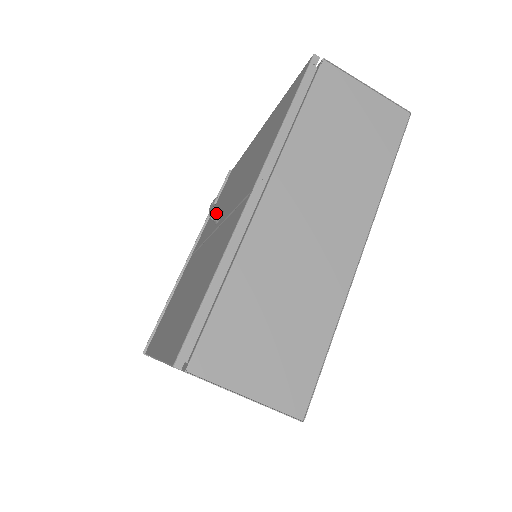
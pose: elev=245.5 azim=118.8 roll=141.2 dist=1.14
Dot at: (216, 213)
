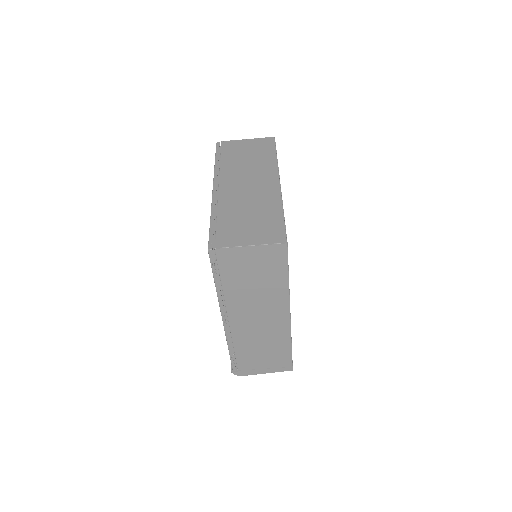
Dot at: occluded
